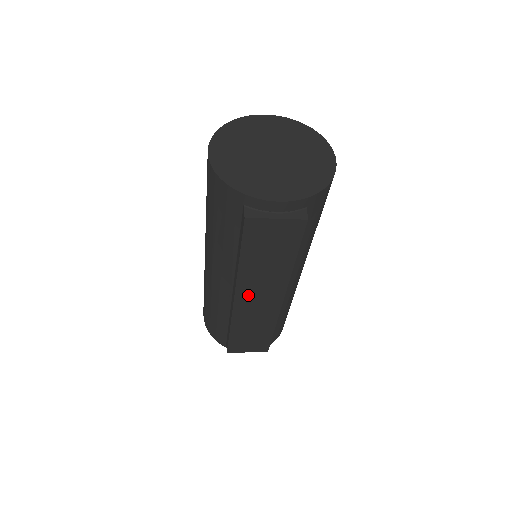
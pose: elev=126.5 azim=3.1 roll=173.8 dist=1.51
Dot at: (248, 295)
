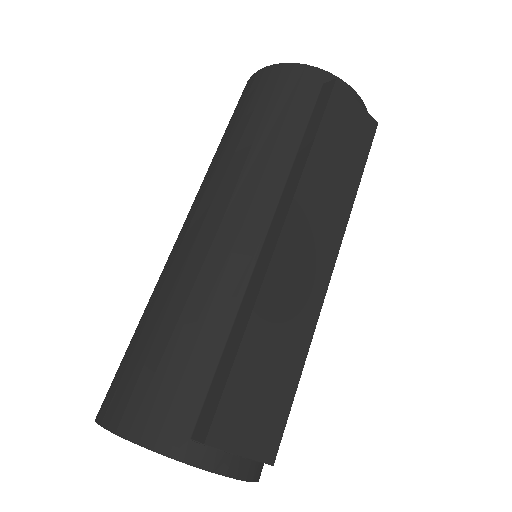
Dot at: (300, 230)
